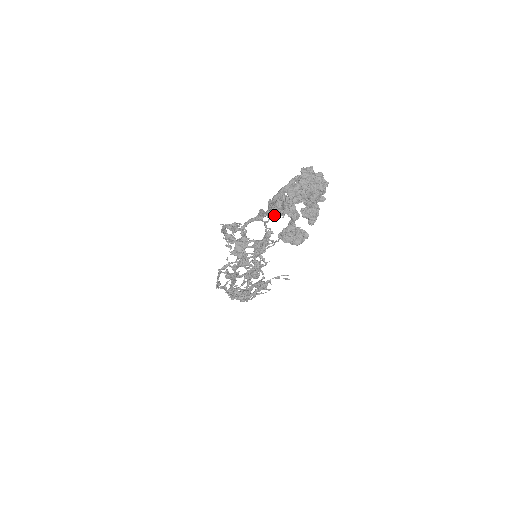
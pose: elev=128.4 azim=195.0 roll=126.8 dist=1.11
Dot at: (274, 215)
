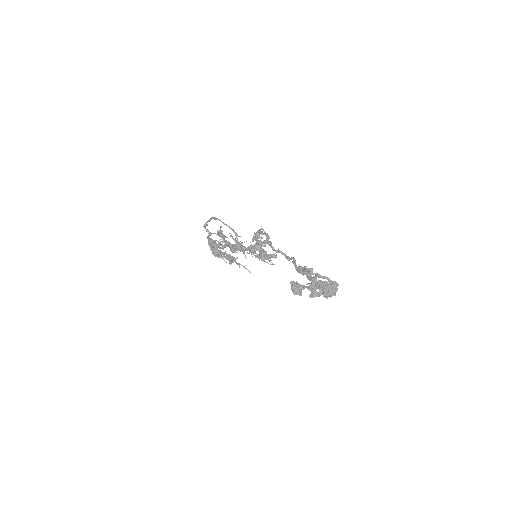
Dot at: occluded
